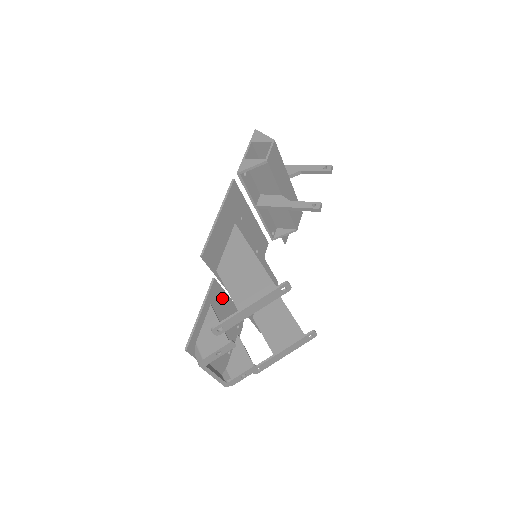
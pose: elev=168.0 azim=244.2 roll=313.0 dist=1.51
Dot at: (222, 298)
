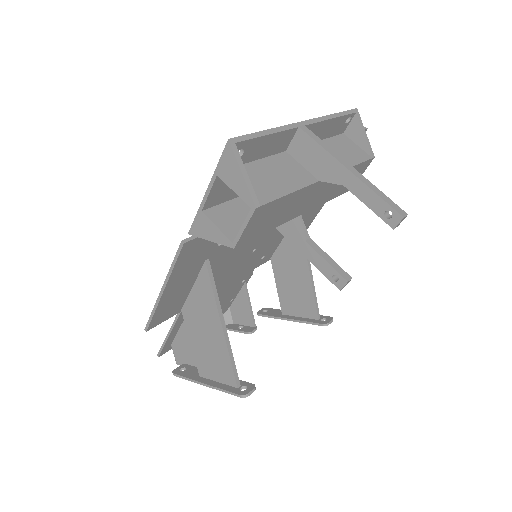
Dot at: occluded
